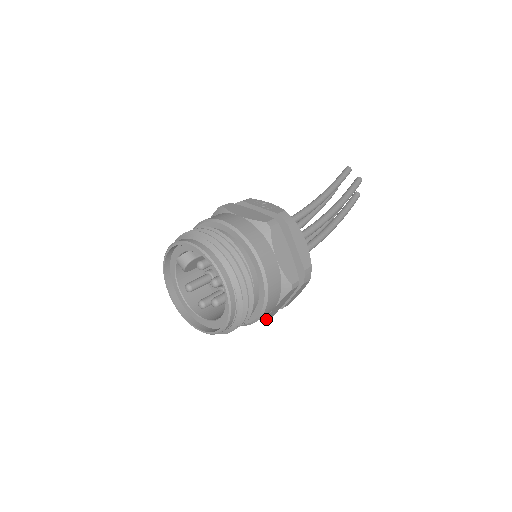
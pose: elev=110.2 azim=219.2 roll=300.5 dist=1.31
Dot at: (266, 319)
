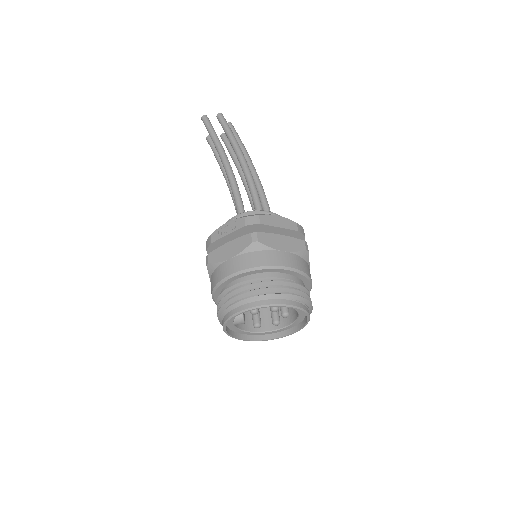
Dot at: occluded
